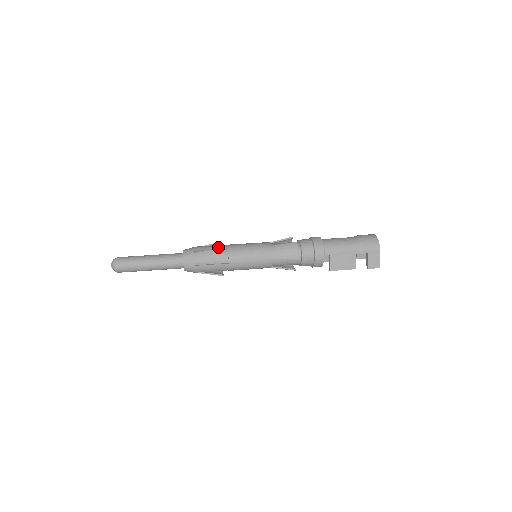
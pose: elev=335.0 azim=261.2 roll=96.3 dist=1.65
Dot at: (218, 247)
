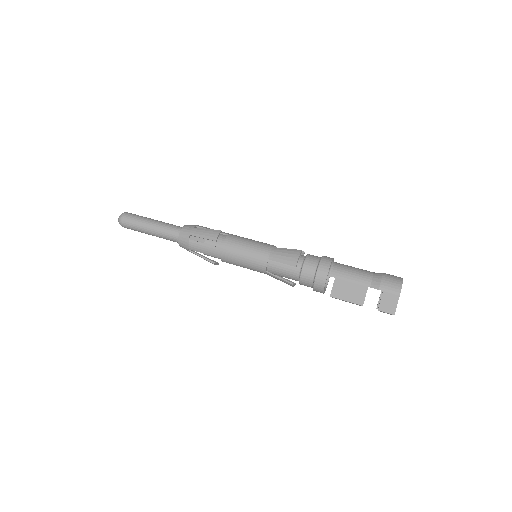
Dot at: occluded
